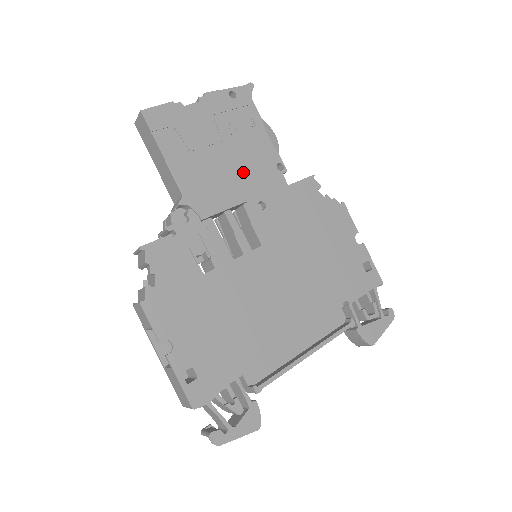
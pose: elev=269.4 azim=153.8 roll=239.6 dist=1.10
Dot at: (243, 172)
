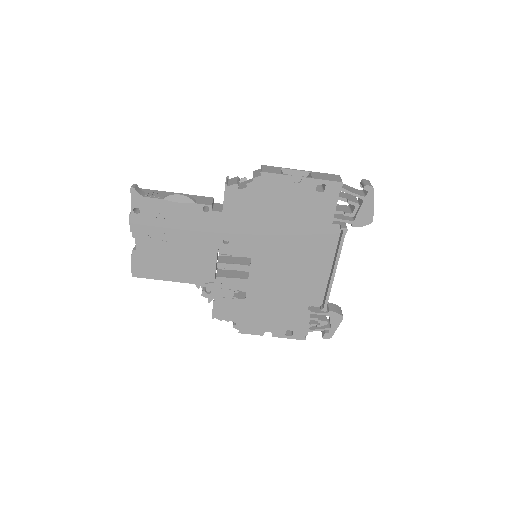
Dot at: (197, 239)
